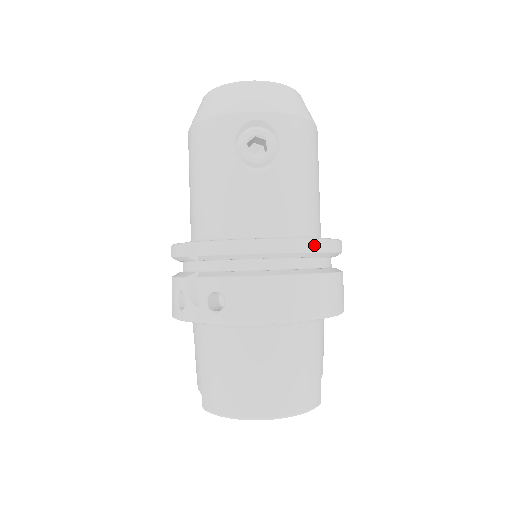
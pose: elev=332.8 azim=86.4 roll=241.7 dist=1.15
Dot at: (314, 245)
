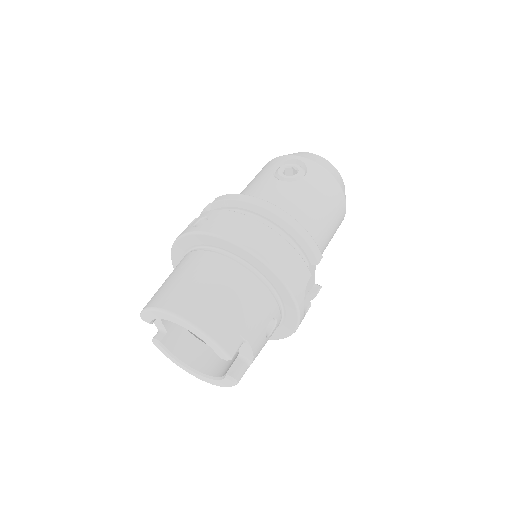
Dot at: (291, 220)
